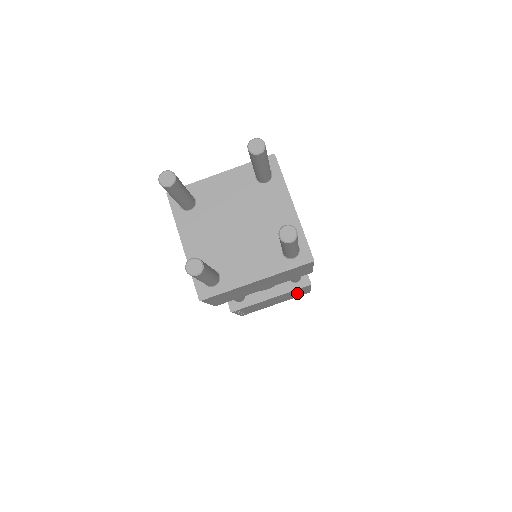
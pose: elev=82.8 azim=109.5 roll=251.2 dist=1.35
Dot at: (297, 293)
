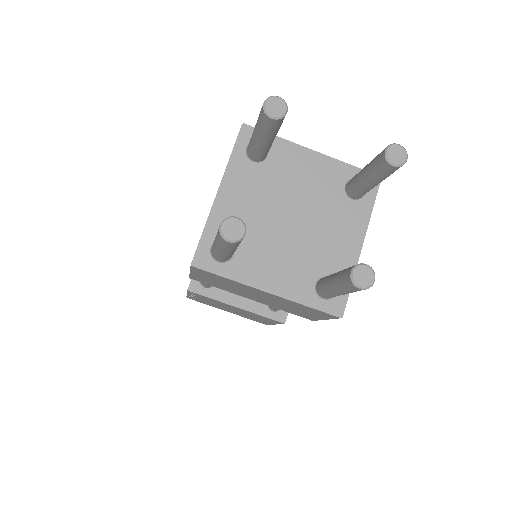
Dot at: (260, 319)
